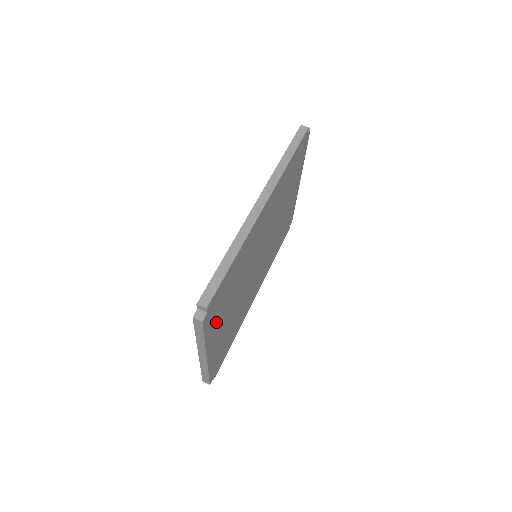
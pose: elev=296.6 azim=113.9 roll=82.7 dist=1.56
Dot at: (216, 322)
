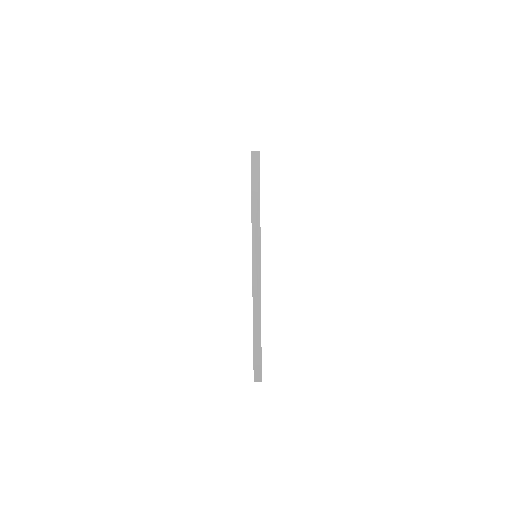
Dot at: occluded
